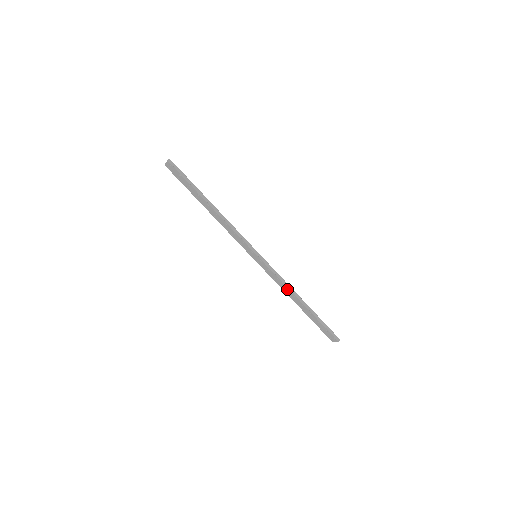
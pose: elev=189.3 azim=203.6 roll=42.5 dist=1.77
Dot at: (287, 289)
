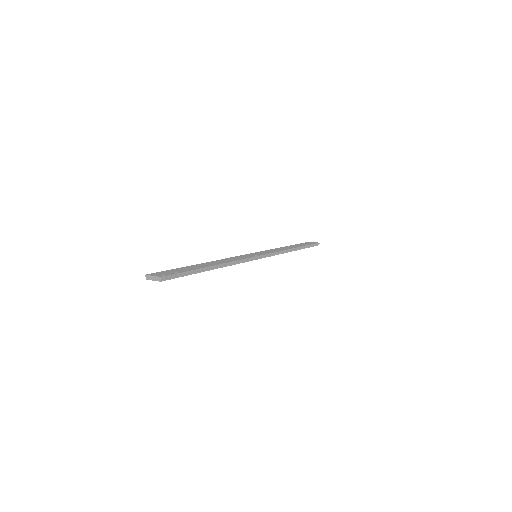
Dot at: occluded
